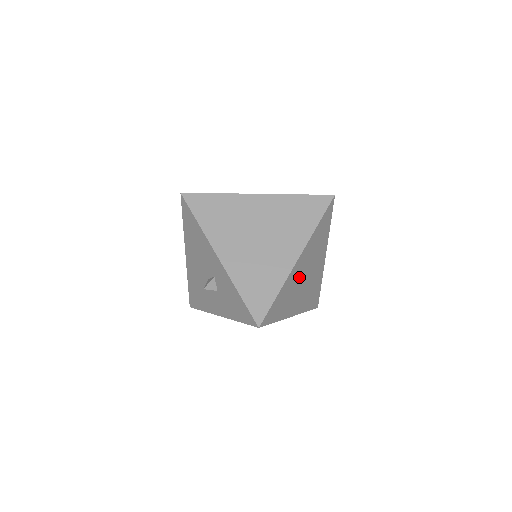
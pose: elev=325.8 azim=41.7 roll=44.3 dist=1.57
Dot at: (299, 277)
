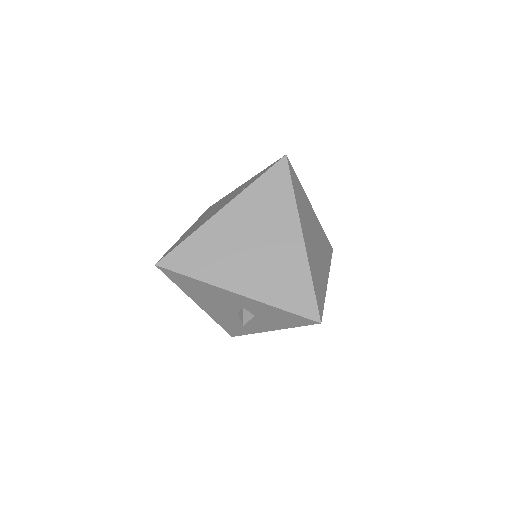
Dot at: (312, 249)
